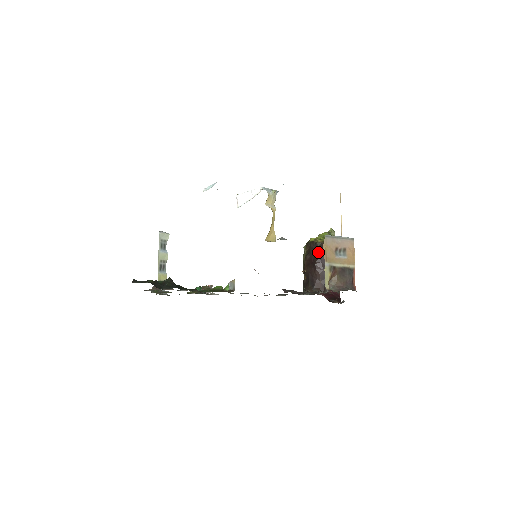
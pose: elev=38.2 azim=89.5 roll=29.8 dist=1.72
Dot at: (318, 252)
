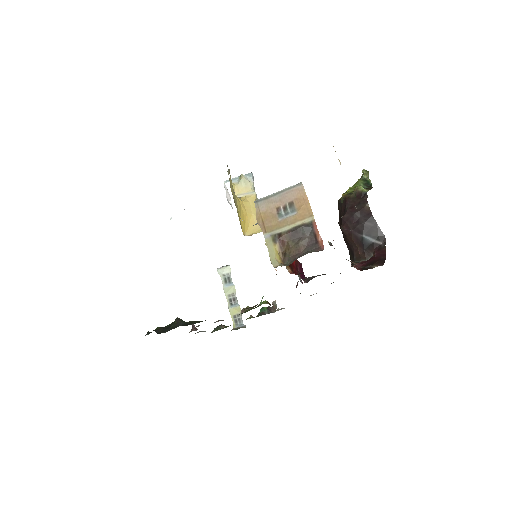
Dot at: (343, 211)
